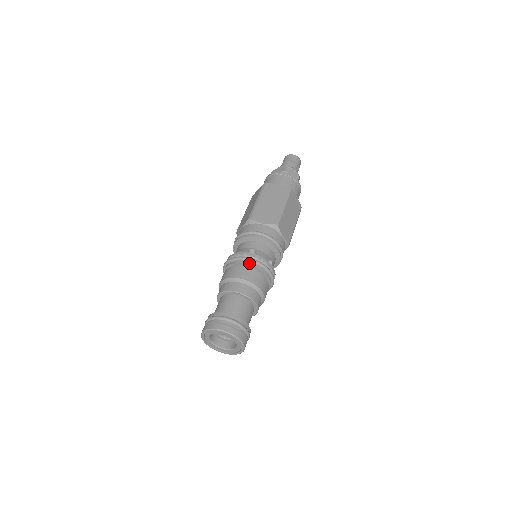
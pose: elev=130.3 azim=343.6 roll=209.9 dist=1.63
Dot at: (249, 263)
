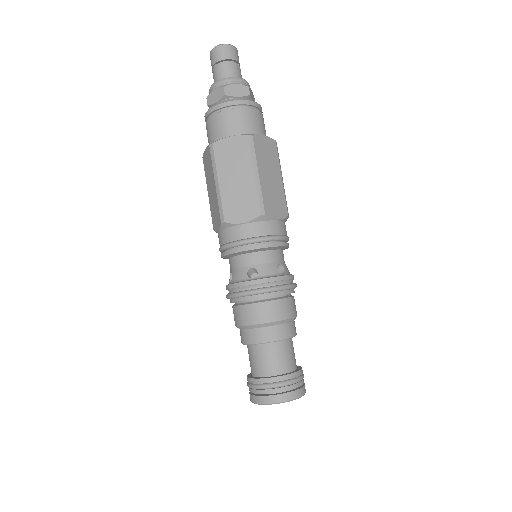
Dot at: (289, 291)
